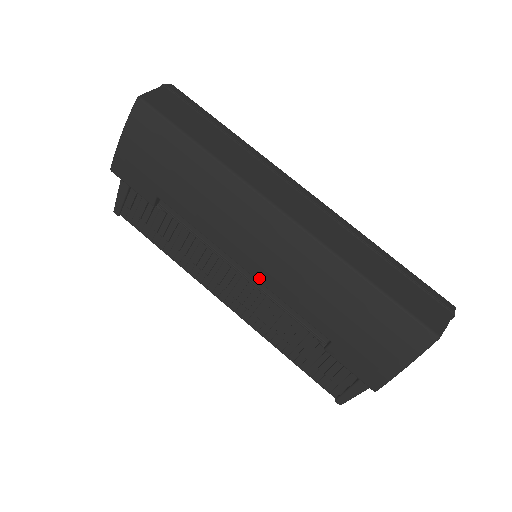
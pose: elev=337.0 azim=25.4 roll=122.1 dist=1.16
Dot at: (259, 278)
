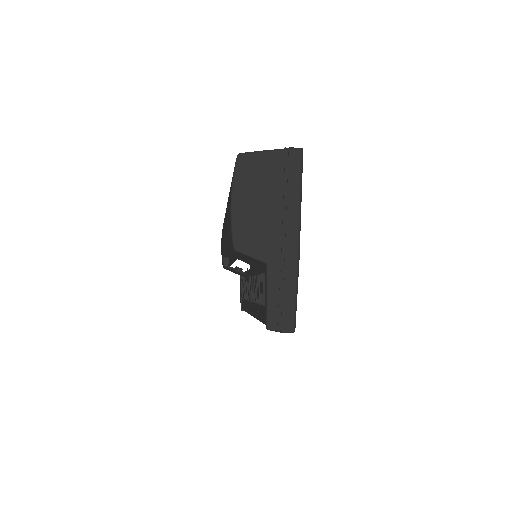
Dot at: (225, 246)
